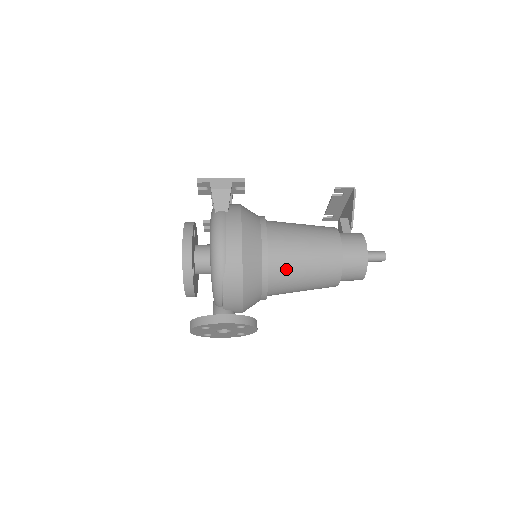
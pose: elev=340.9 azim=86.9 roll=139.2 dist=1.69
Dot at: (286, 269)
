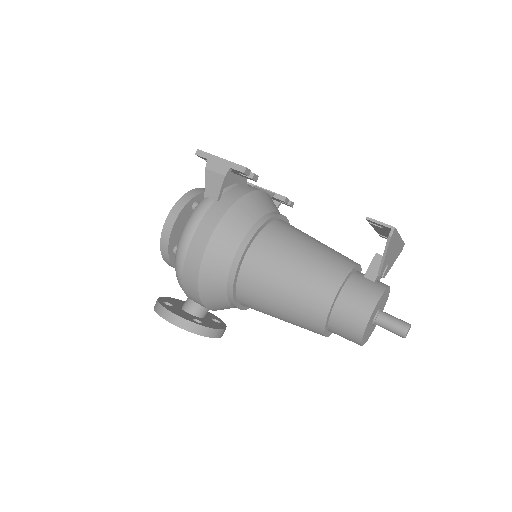
Dot at: (256, 295)
